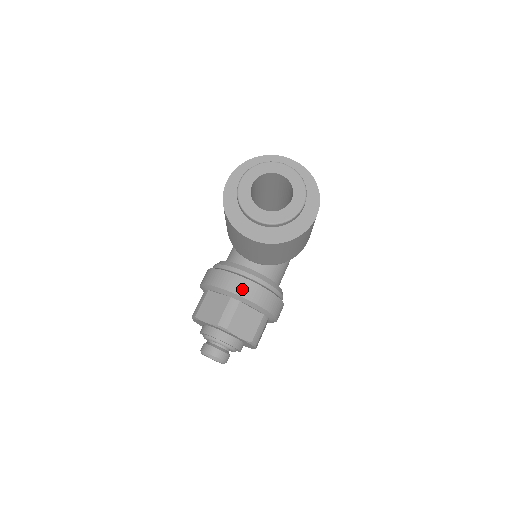
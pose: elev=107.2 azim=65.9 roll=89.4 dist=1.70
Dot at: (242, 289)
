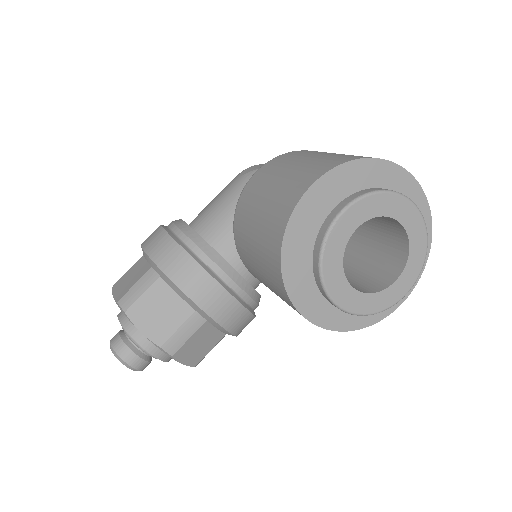
Dot at: (219, 309)
